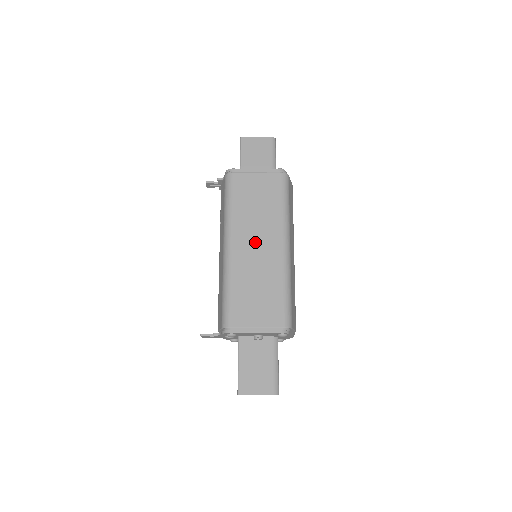
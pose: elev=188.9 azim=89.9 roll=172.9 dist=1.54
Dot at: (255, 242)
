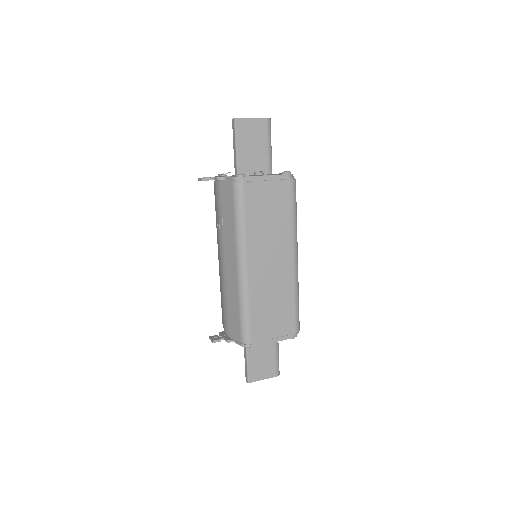
Dot at: (269, 258)
